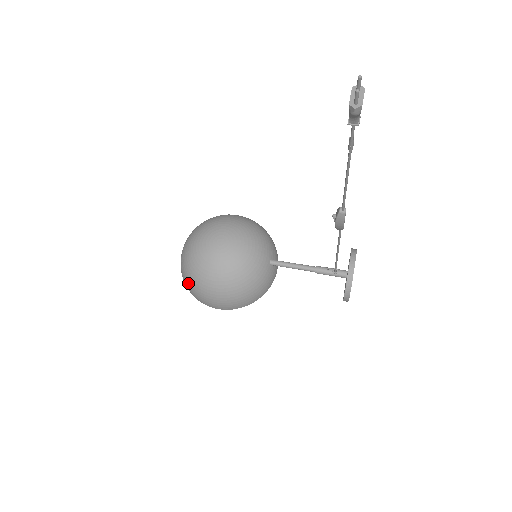
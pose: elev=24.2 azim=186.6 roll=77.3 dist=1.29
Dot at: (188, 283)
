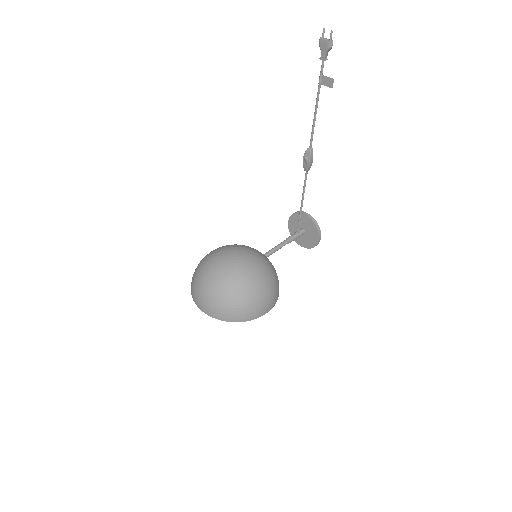
Dot at: (239, 307)
